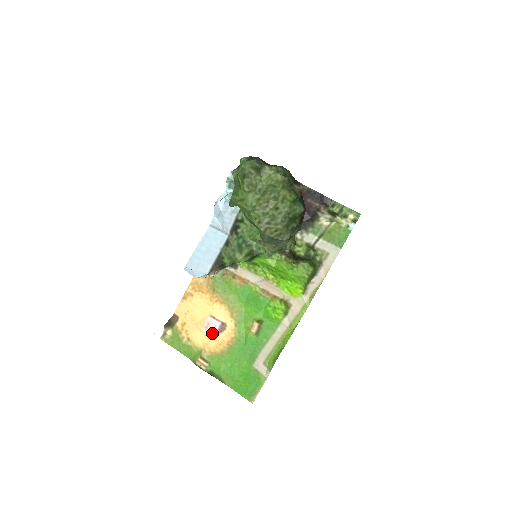
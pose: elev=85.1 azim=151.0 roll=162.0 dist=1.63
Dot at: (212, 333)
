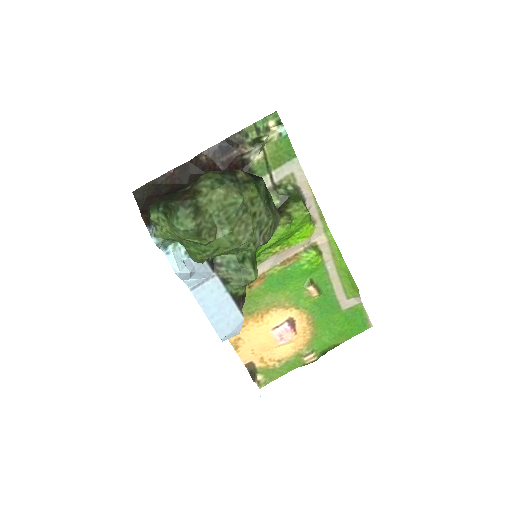
Dot at: (291, 336)
